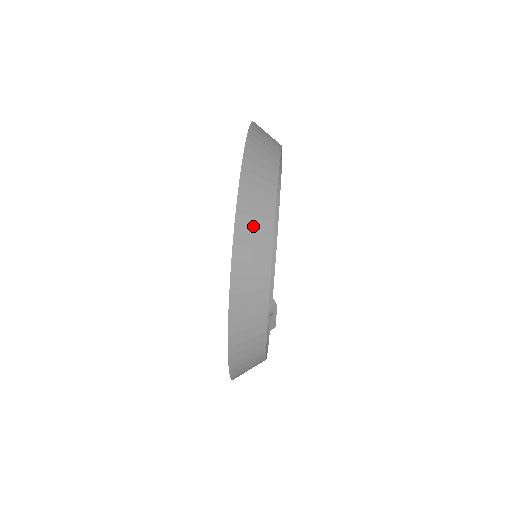
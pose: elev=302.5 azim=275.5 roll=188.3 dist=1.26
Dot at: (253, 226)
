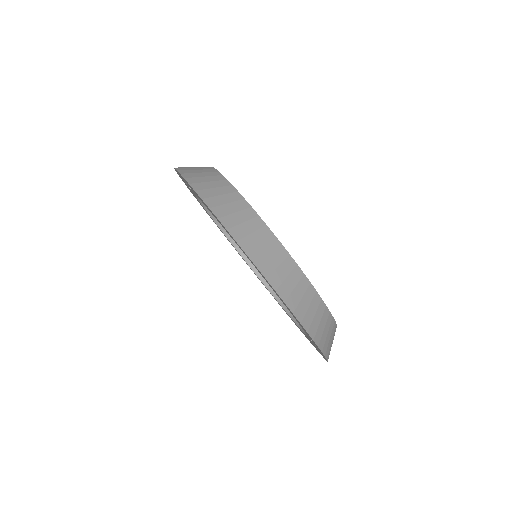
Dot at: occluded
